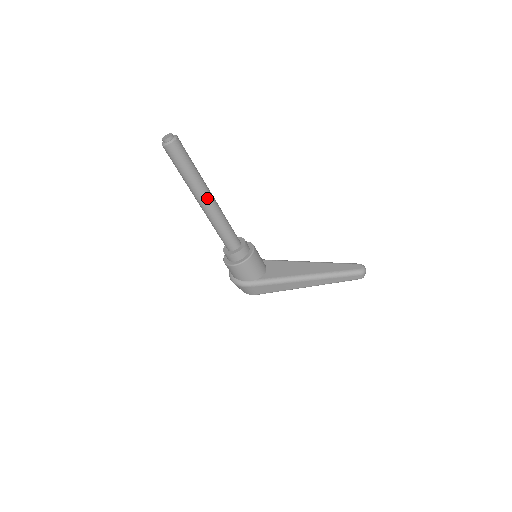
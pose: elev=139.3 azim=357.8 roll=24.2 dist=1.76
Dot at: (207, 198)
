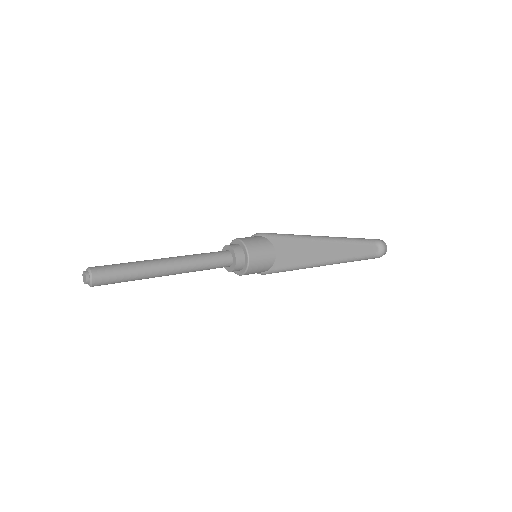
Dot at: (166, 274)
